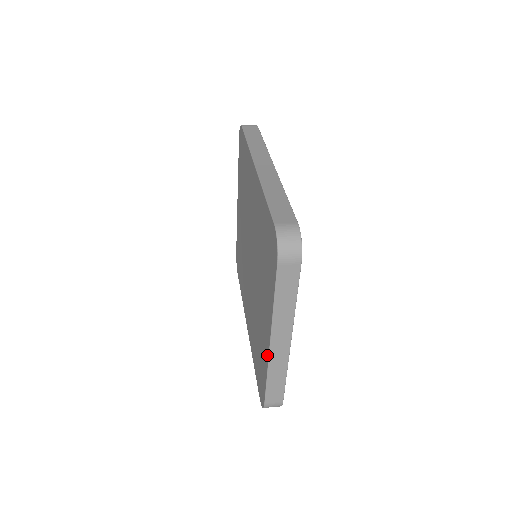
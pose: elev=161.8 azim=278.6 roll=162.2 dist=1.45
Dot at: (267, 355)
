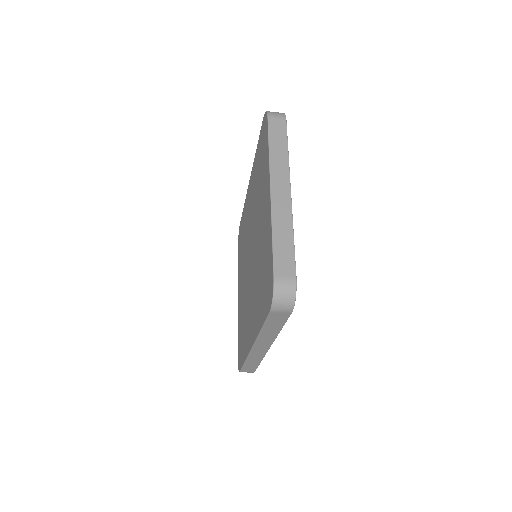
Dot at: (269, 212)
